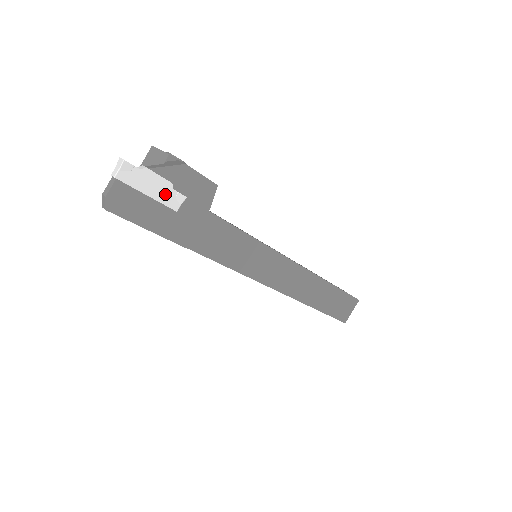
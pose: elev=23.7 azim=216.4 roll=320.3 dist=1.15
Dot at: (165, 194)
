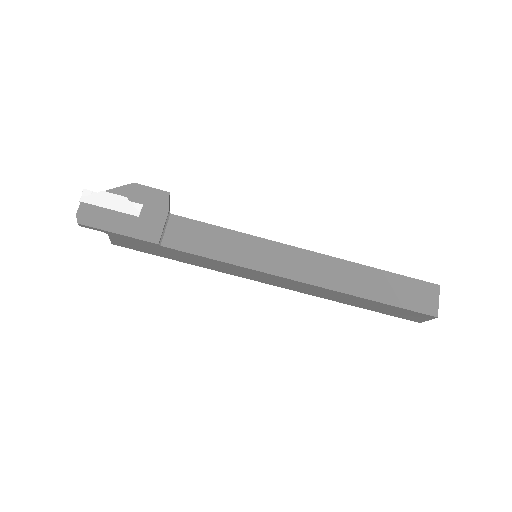
Dot at: (124, 206)
